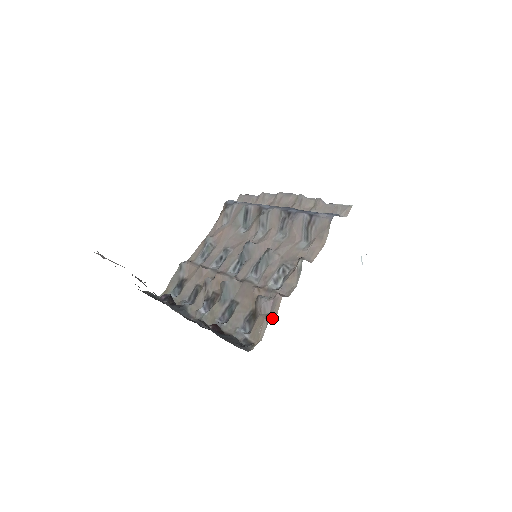
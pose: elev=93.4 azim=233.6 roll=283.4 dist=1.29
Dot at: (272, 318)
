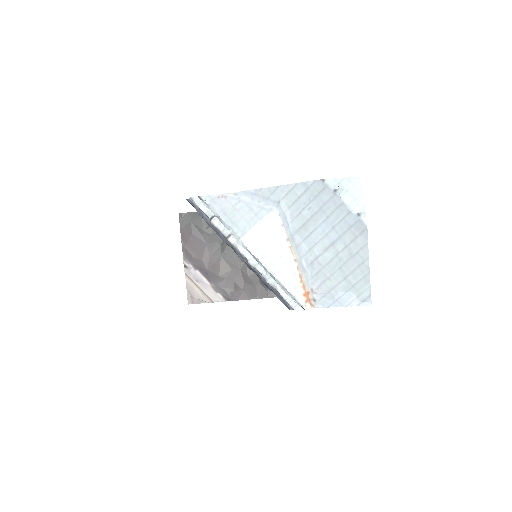
Dot at: occluded
